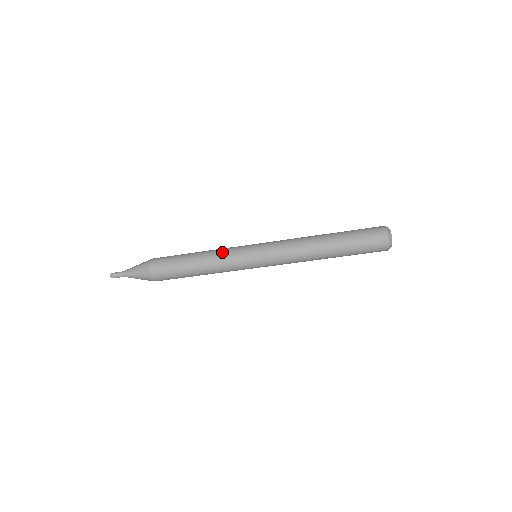
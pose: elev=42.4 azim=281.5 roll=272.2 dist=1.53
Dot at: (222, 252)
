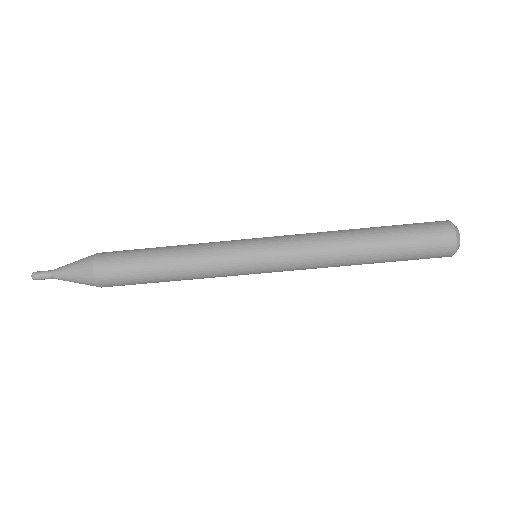
Dot at: (206, 260)
